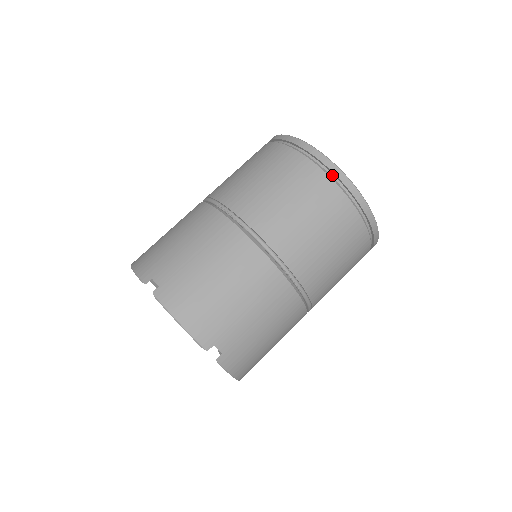
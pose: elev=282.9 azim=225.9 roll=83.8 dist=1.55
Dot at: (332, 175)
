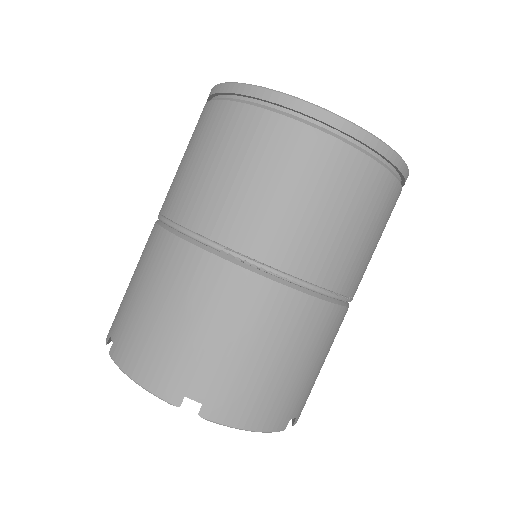
Dot at: (369, 150)
